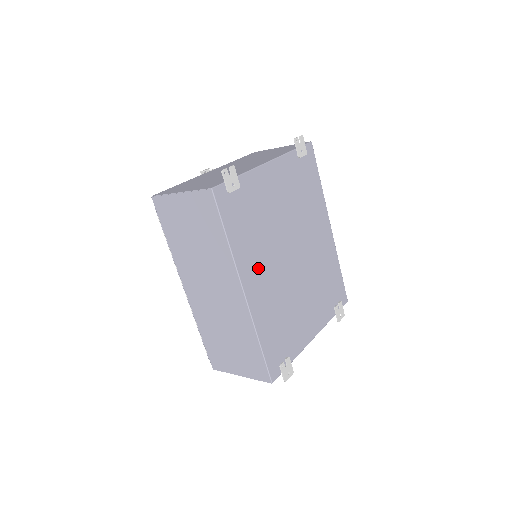
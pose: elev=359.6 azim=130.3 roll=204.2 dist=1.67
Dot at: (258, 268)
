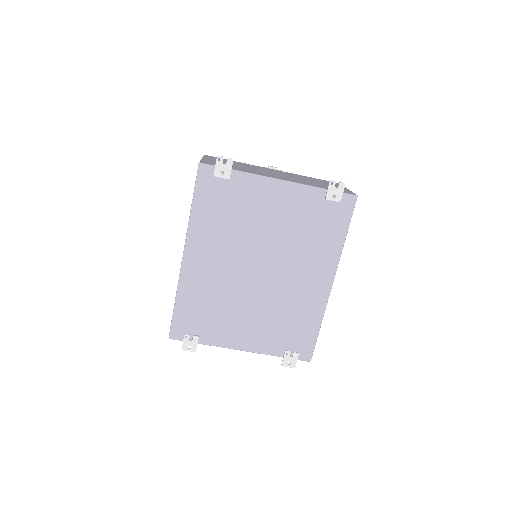
Dot at: (210, 250)
